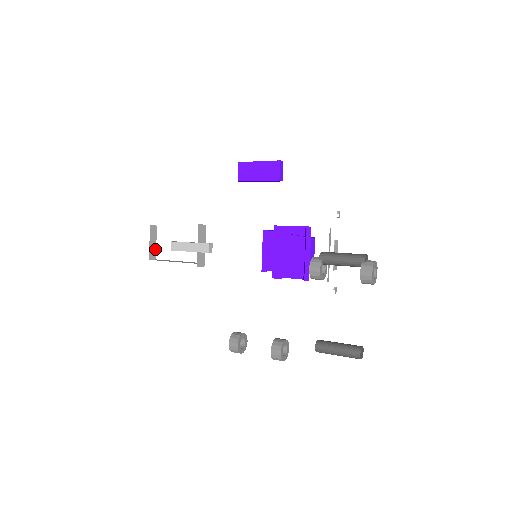
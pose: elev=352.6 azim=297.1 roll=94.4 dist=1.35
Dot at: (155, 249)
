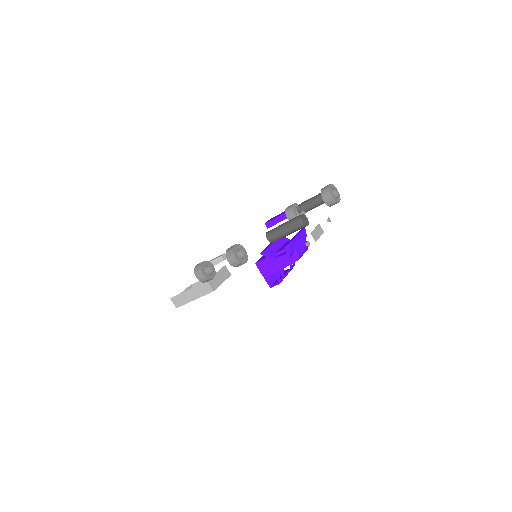
Dot at: occluded
